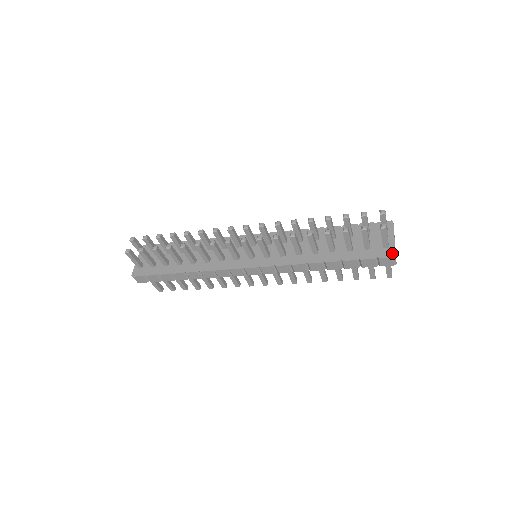
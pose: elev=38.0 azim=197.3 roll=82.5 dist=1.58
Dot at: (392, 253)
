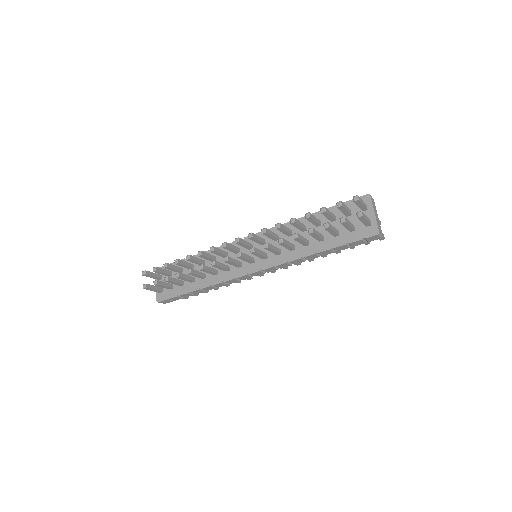
Dot at: (375, 230)
